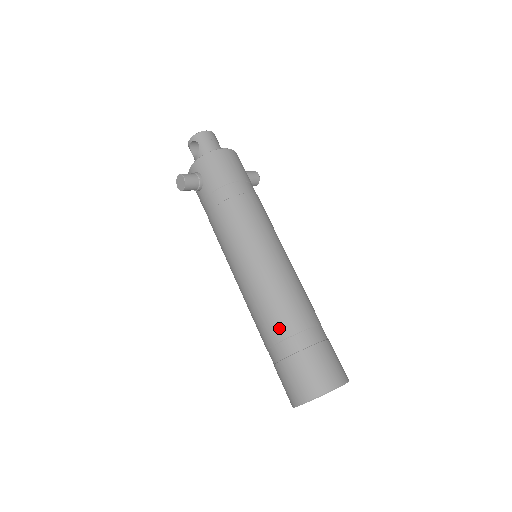
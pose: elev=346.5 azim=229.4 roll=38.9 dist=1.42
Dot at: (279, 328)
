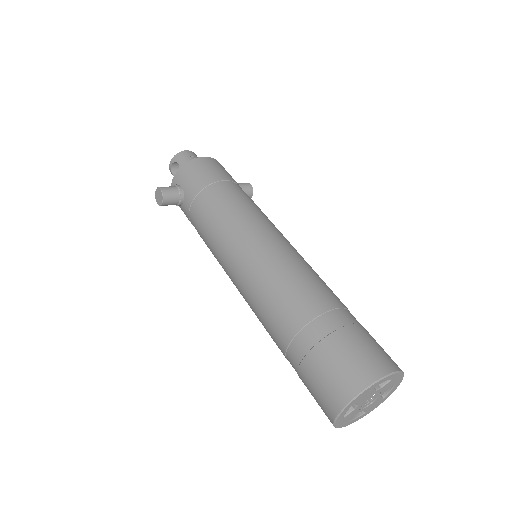
Dot at: (291, 318)
